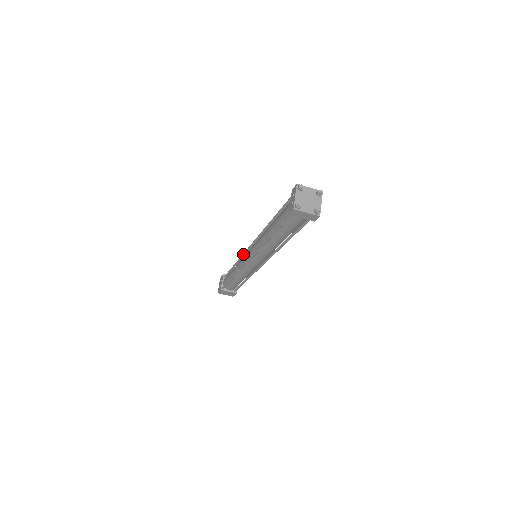
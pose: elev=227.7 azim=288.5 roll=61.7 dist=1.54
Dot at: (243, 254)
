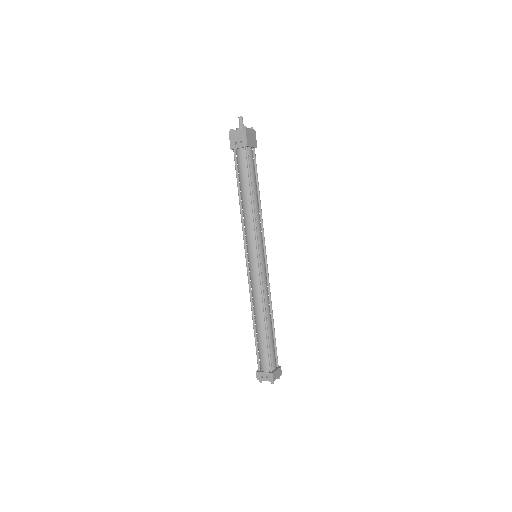
Dot at: (255, 236)
